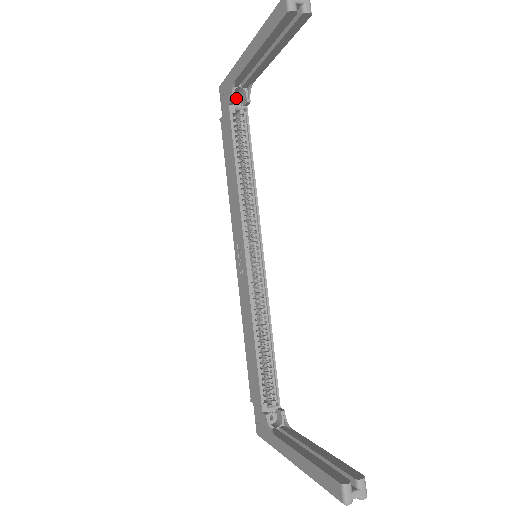
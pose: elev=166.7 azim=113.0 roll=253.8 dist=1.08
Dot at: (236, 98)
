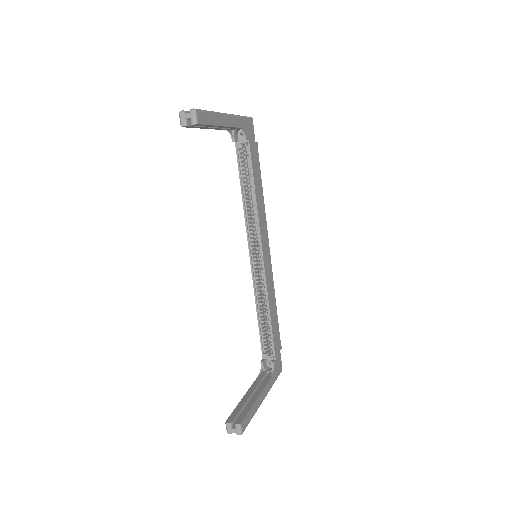
Dot at: occluded
